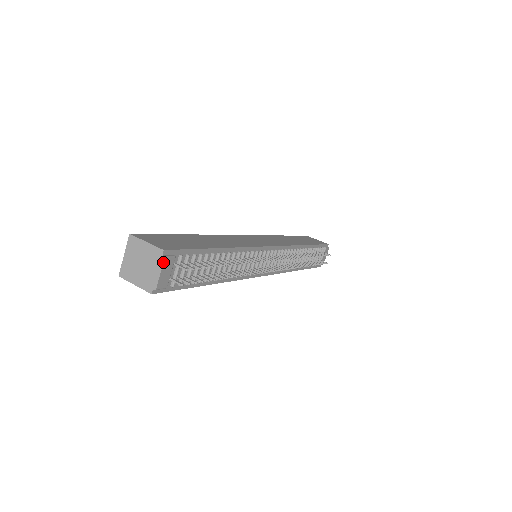
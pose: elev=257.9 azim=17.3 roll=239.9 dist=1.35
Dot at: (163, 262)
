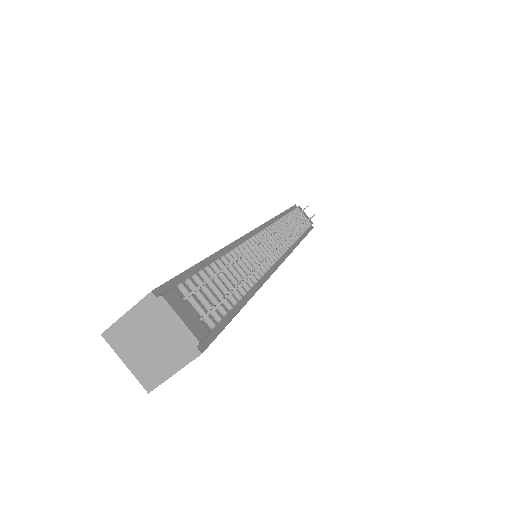
Dot at: (167, 303)
